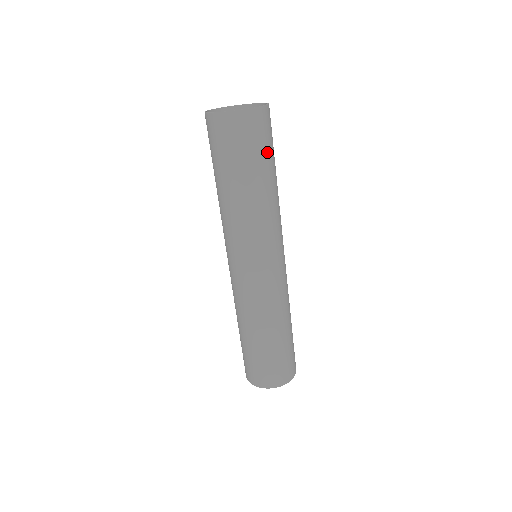
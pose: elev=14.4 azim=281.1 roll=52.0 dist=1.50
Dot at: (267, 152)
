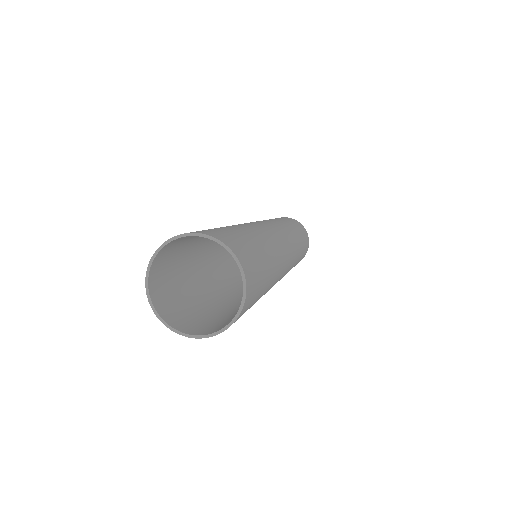
Dot at: (252, 305)
